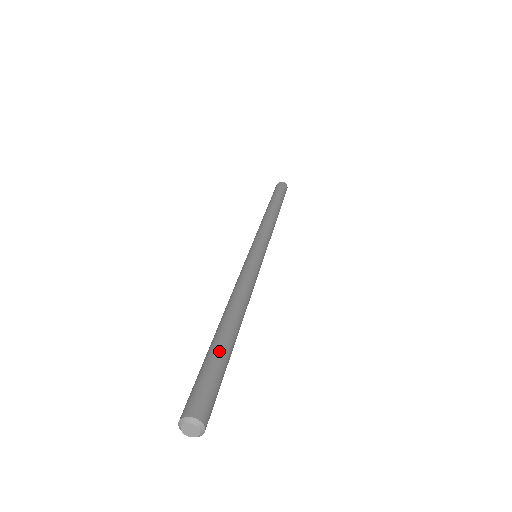
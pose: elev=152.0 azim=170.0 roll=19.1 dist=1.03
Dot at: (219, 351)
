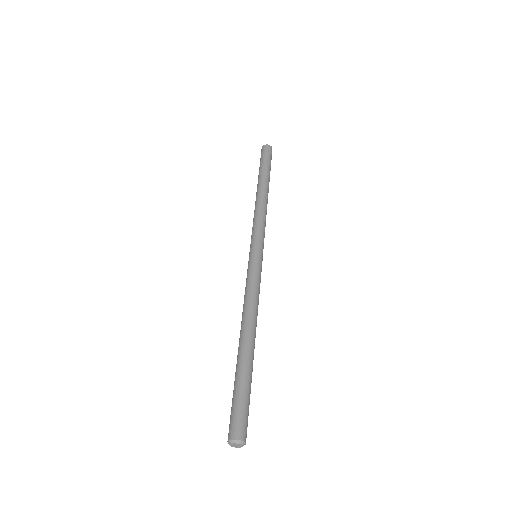
Dot at: (251, 379)
